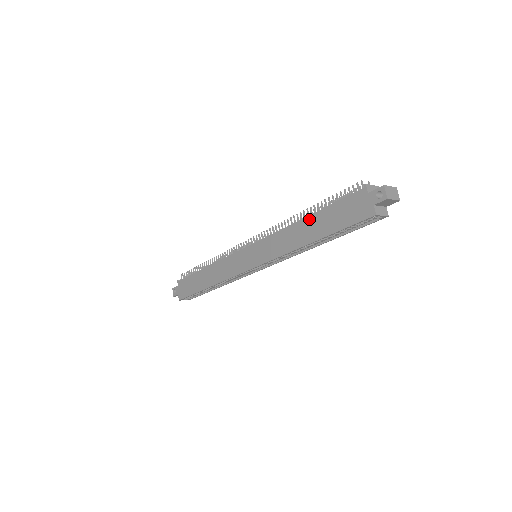
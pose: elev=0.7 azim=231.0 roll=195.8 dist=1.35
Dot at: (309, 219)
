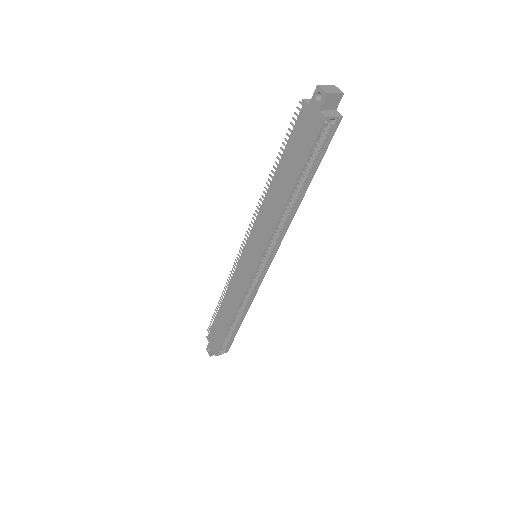
Dot at: (276, 176)
